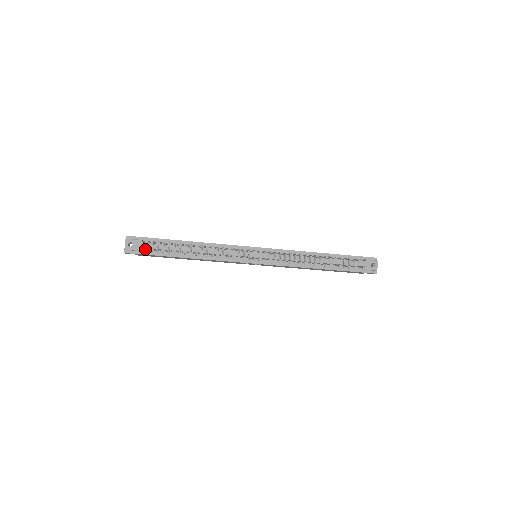
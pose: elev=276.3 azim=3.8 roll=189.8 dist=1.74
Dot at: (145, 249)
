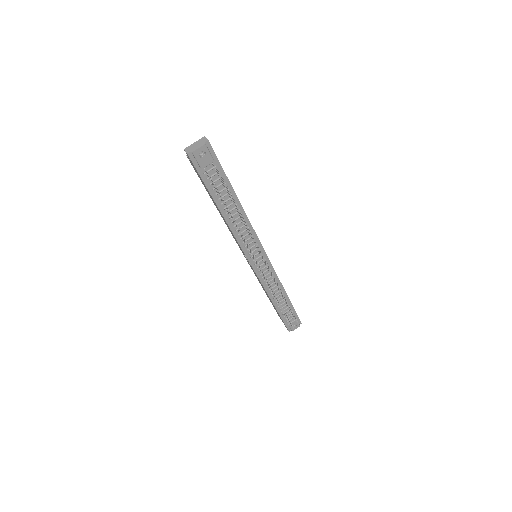
Dot at: (206, 170)
